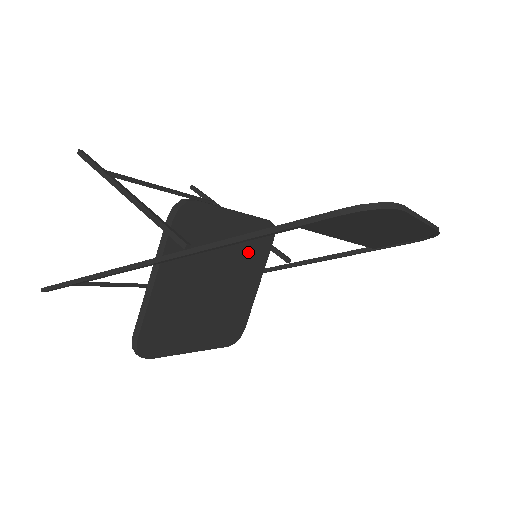
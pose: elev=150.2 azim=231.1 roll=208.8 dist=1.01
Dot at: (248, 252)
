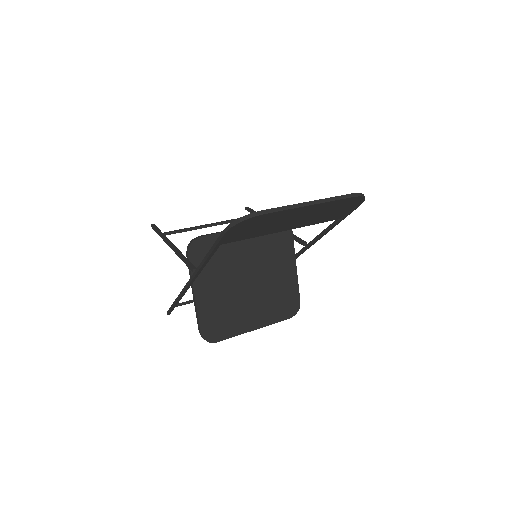
Dot at: (269, 250)
